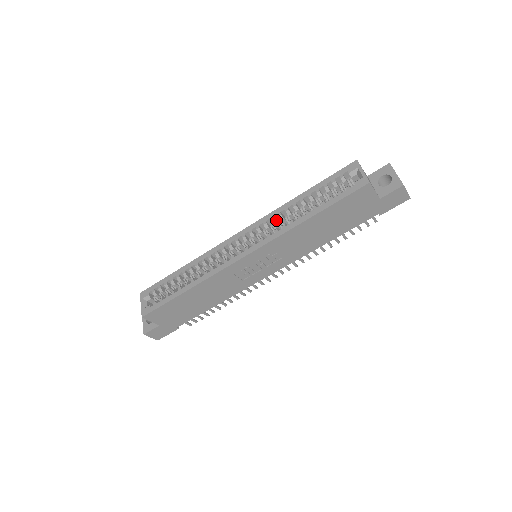
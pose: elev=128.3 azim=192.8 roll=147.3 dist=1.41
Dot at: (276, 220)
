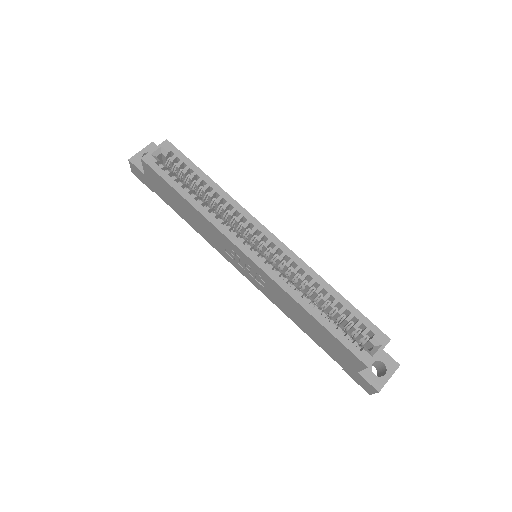
Dot at: (299, 270)
